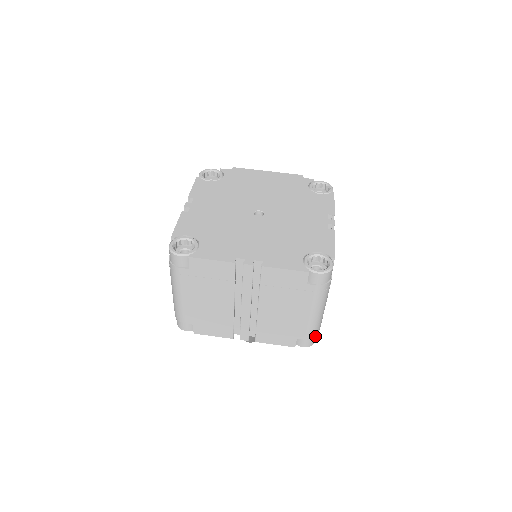
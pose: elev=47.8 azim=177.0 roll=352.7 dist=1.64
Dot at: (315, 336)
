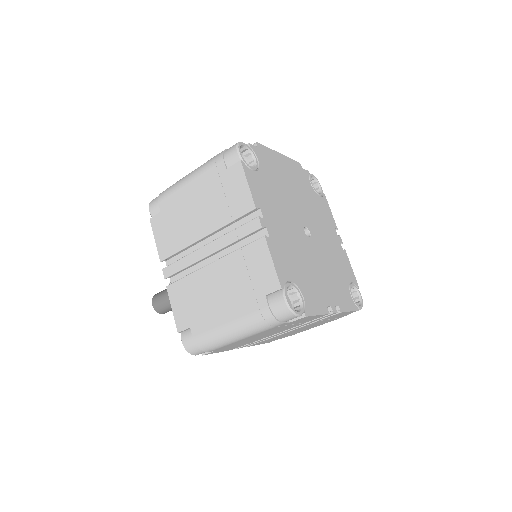
Dot at: occluded
